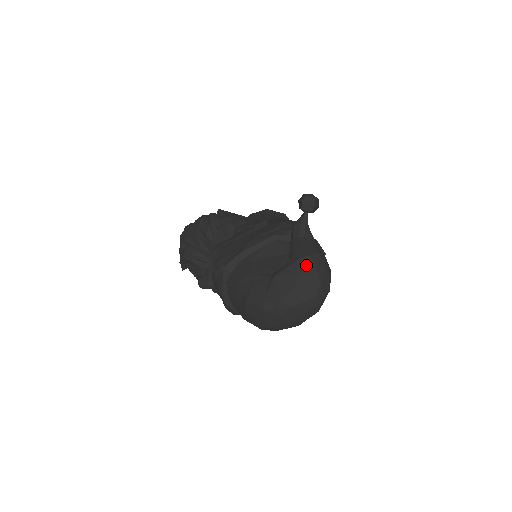
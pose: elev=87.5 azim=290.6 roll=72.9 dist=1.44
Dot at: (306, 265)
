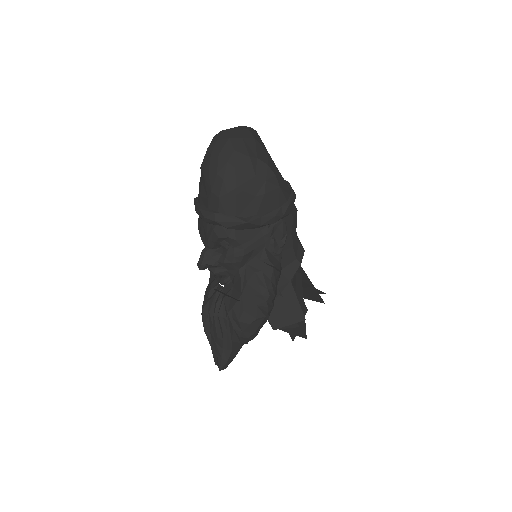
Dot at: occluded
